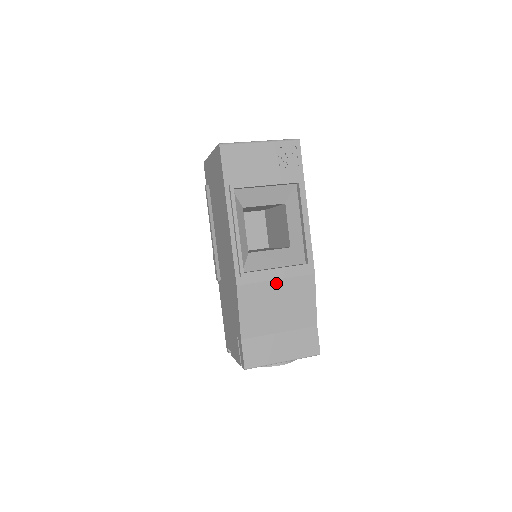
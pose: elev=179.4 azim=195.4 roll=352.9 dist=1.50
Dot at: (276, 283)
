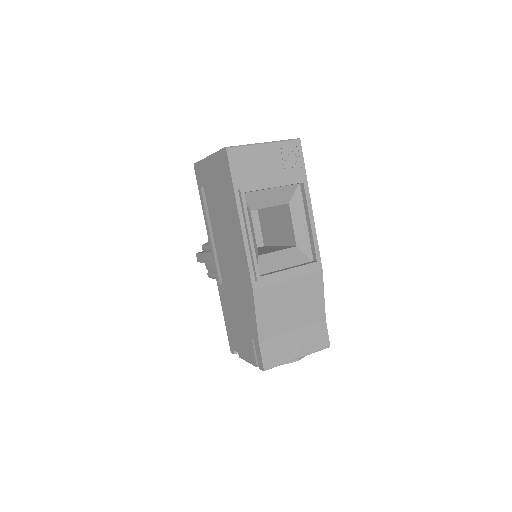
Dot at: (289, 283)
